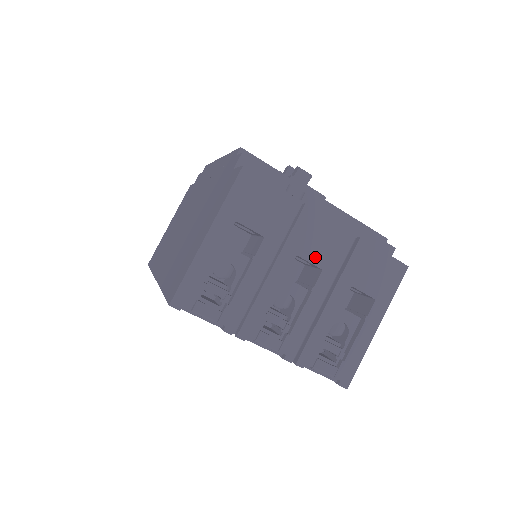
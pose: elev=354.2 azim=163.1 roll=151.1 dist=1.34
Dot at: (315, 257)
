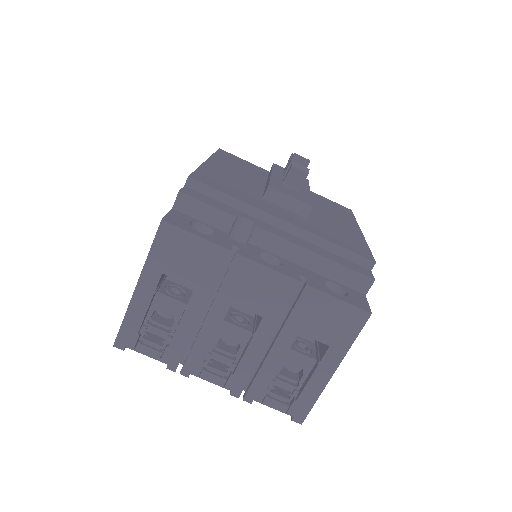
Dot at: (253, 305)
